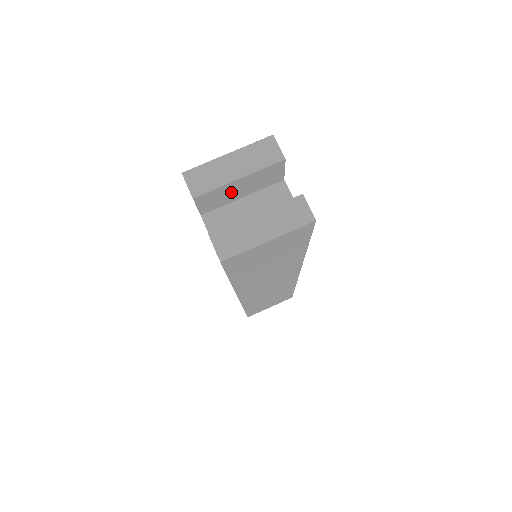
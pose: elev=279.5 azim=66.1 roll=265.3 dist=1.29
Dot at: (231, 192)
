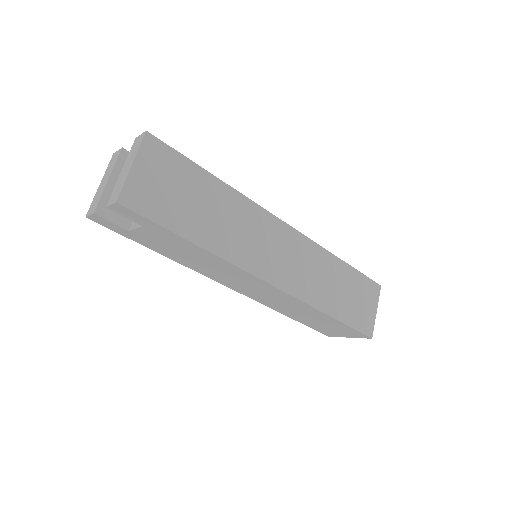
Dot at: occluded
